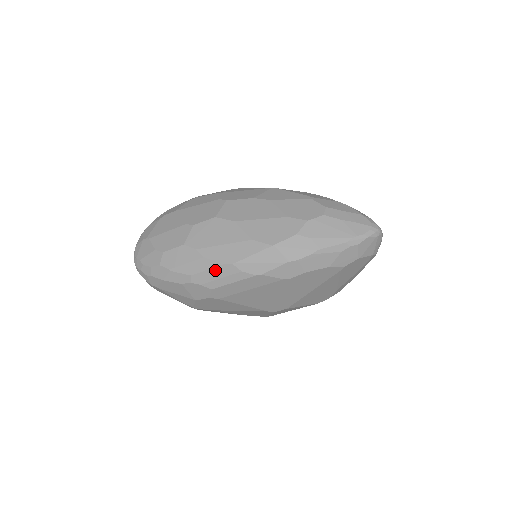
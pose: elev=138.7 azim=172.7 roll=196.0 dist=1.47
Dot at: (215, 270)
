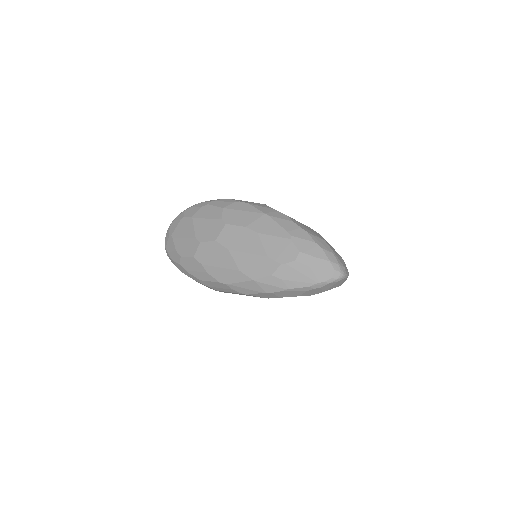
Dot at: (215, 283)
